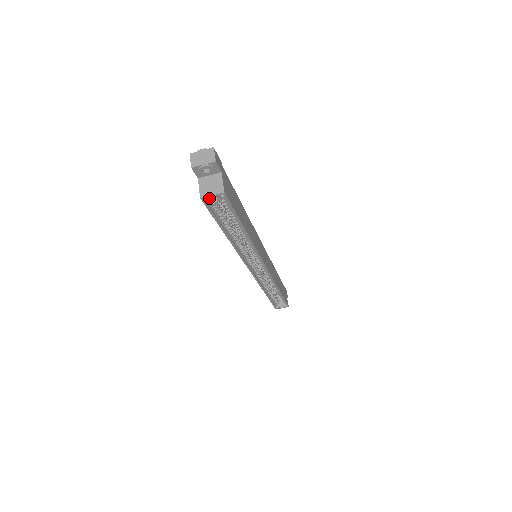
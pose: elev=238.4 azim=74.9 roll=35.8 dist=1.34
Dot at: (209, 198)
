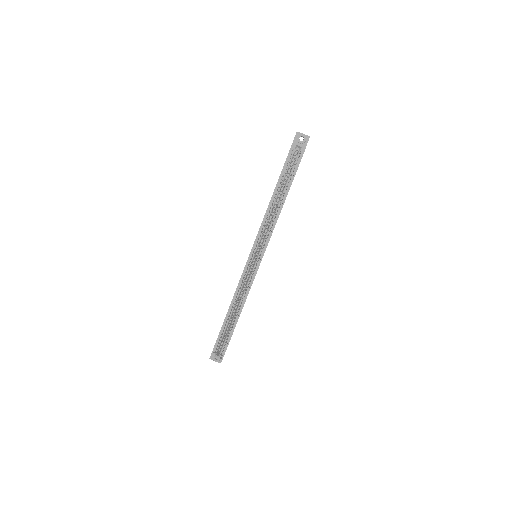
Dot at: (296, 146)
